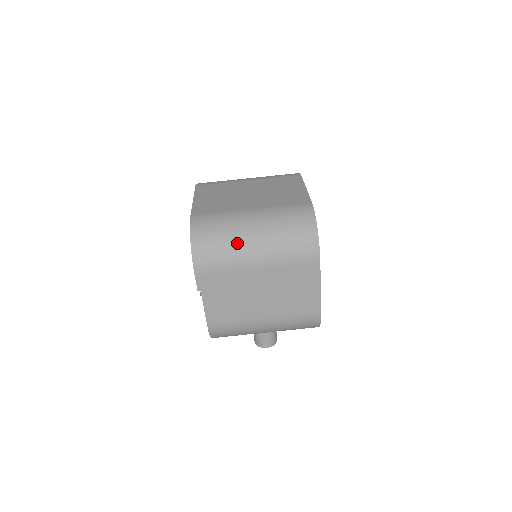
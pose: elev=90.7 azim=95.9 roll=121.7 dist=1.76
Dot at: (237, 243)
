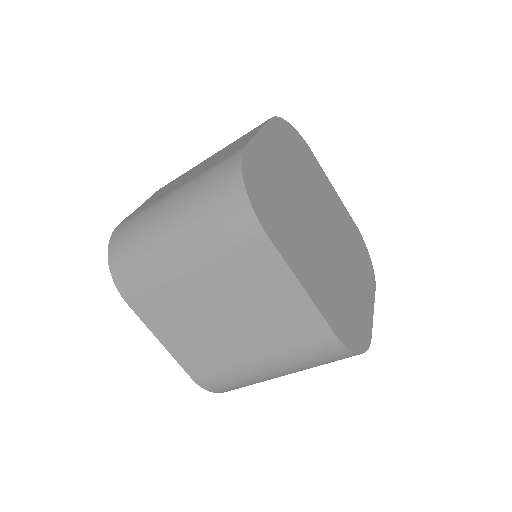
Dot at: occluded
